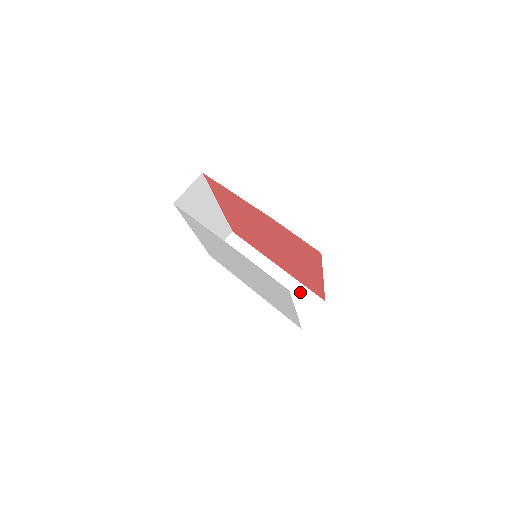
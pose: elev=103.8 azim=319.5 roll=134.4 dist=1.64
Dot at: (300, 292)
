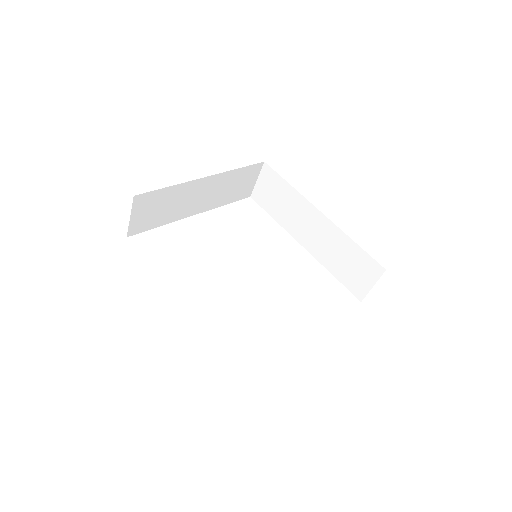
Dot at: (353, 253)
